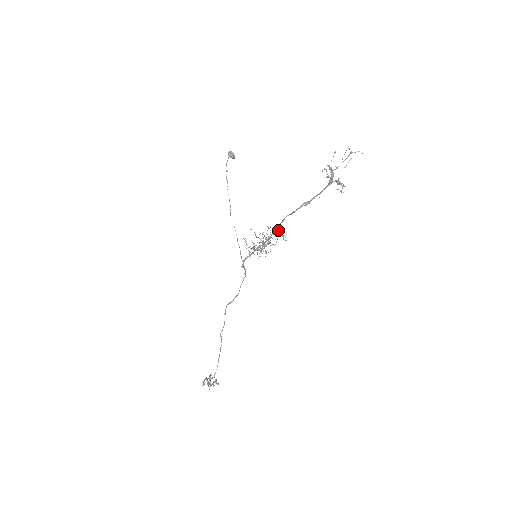
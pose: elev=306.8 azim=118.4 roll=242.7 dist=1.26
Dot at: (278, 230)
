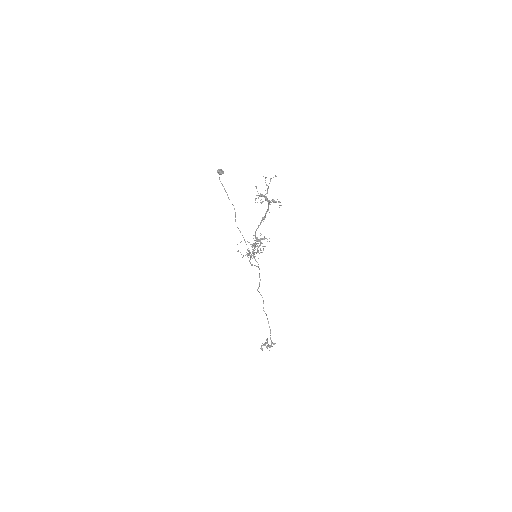
Dot at: occluded
